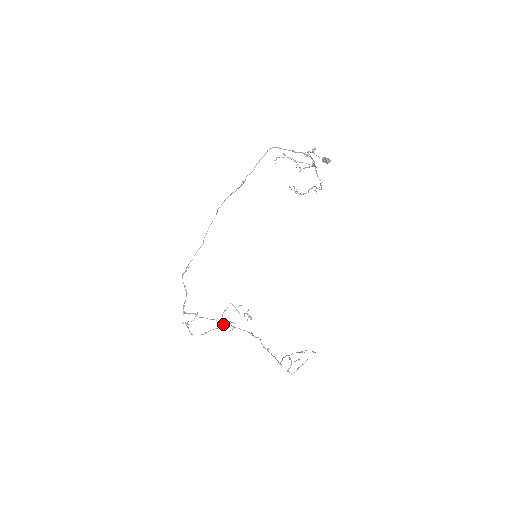
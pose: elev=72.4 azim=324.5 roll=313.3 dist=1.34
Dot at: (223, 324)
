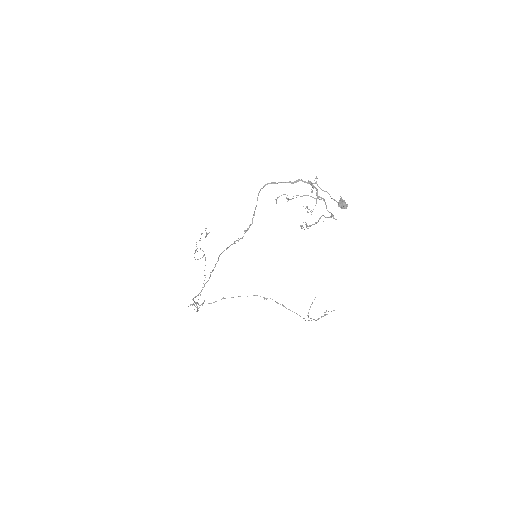
Dot at: occluded
